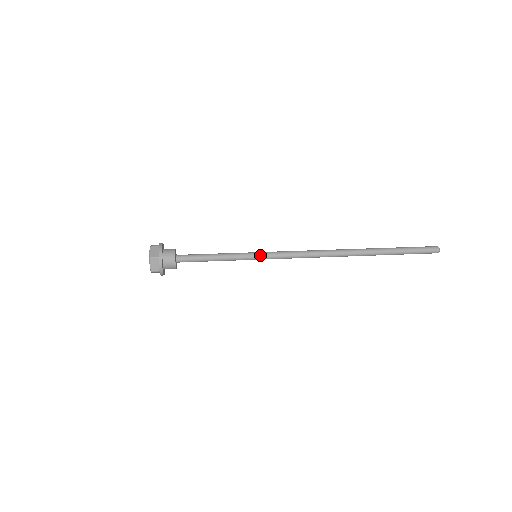
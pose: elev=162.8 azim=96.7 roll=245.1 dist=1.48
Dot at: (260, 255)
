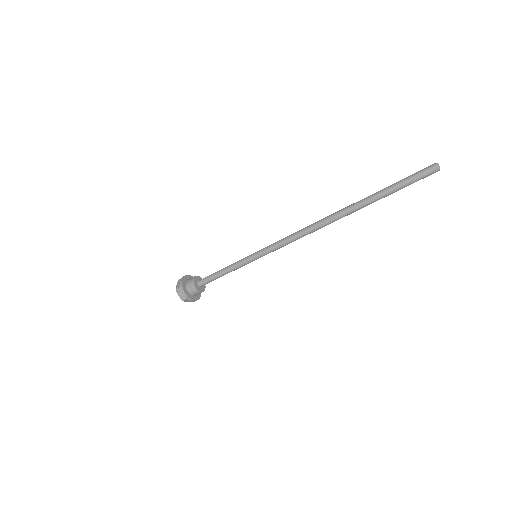
Dot at: (257, 254)
